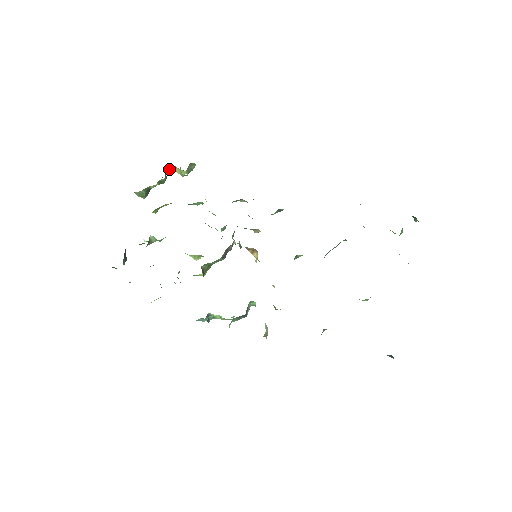
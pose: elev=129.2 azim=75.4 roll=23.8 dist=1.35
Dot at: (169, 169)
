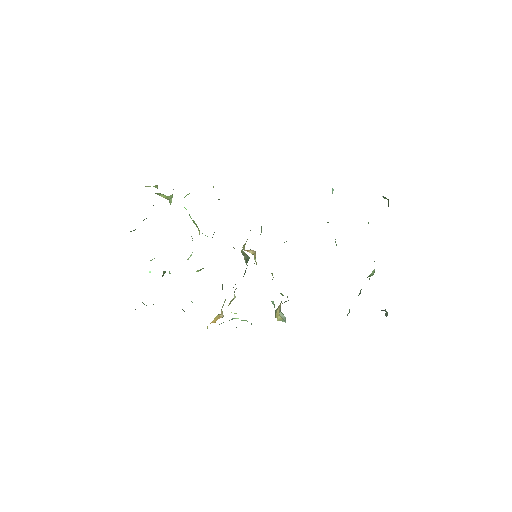
Dot at: occluded
